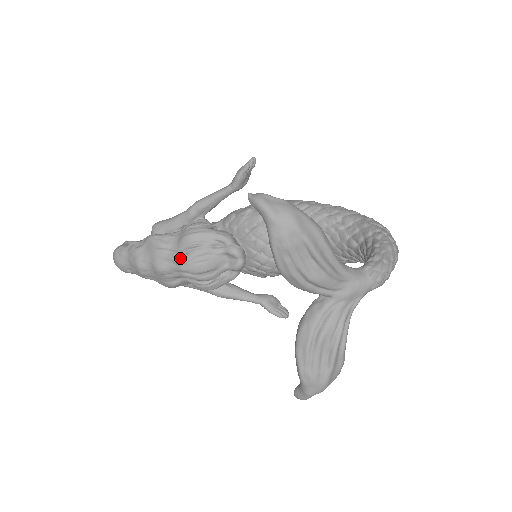
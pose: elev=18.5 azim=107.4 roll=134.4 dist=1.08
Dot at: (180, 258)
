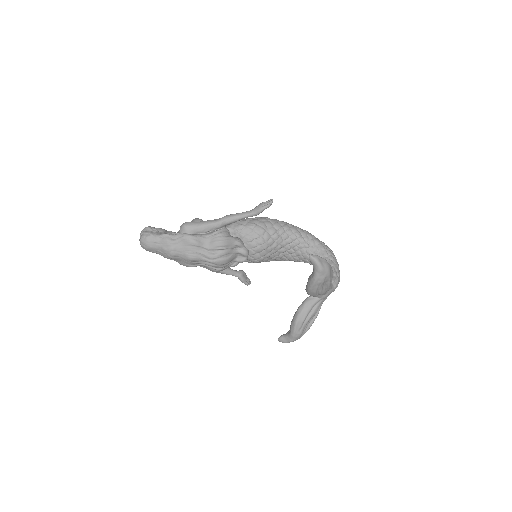
Dot at: (211, 255)
